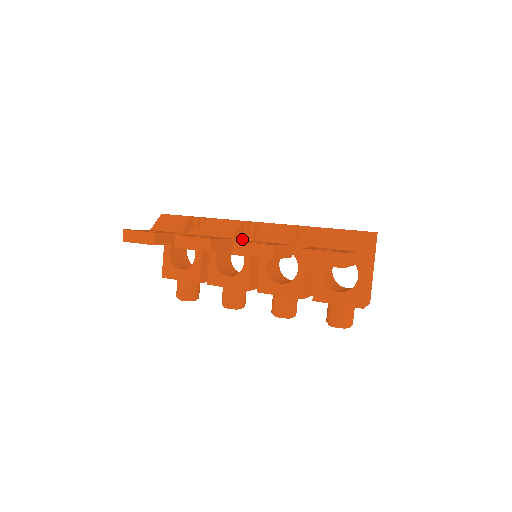
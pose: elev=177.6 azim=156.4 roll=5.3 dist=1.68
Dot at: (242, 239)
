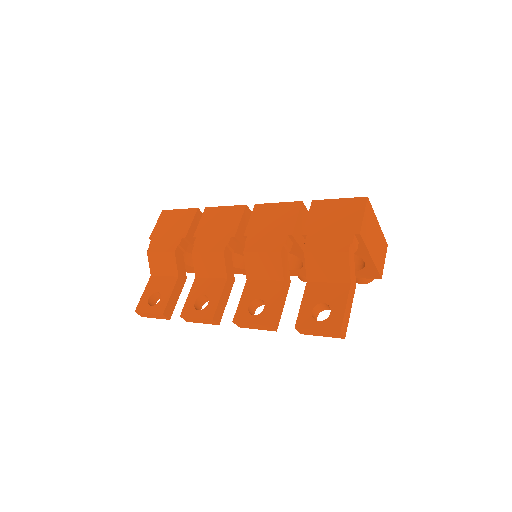
Dot at: occluded
